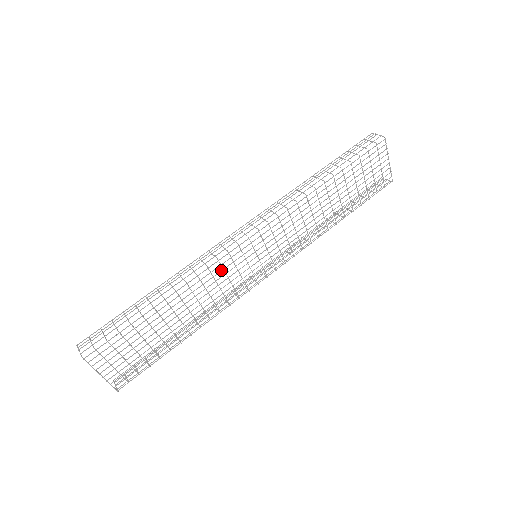
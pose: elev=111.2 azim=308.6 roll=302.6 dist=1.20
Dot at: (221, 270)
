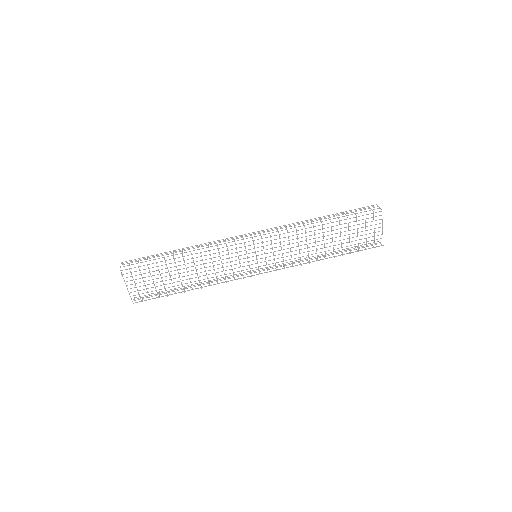
Dot at: (227, 254)
